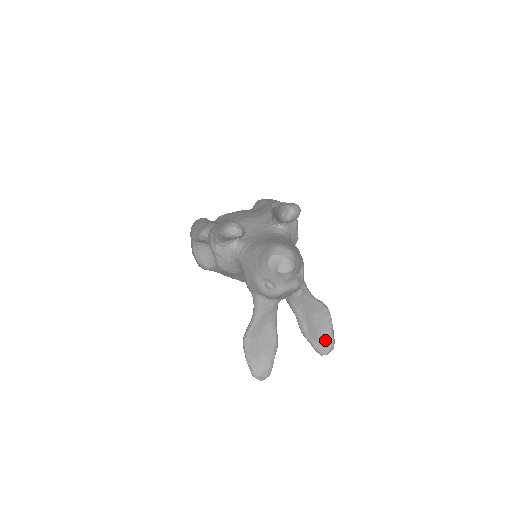
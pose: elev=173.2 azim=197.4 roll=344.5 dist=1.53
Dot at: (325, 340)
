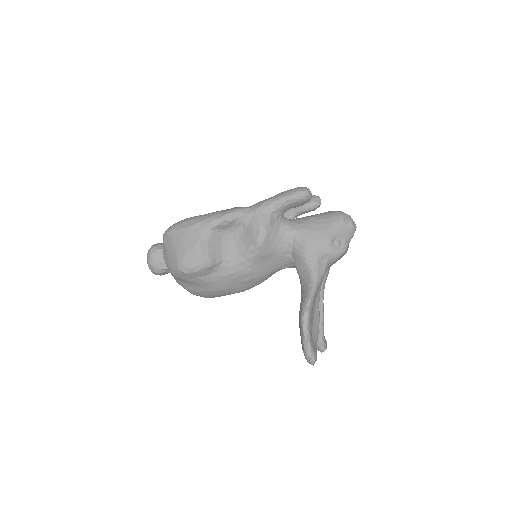
Dot at: occluded
